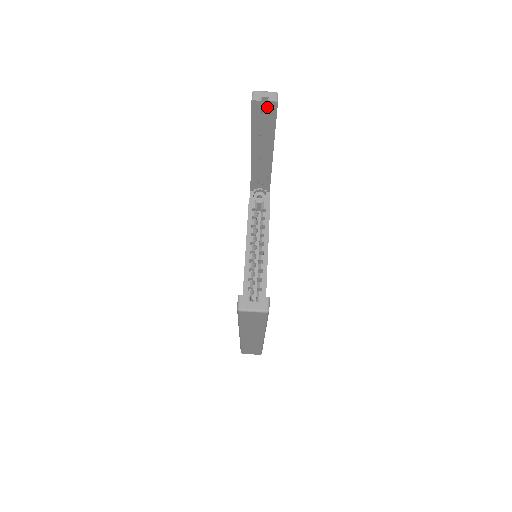
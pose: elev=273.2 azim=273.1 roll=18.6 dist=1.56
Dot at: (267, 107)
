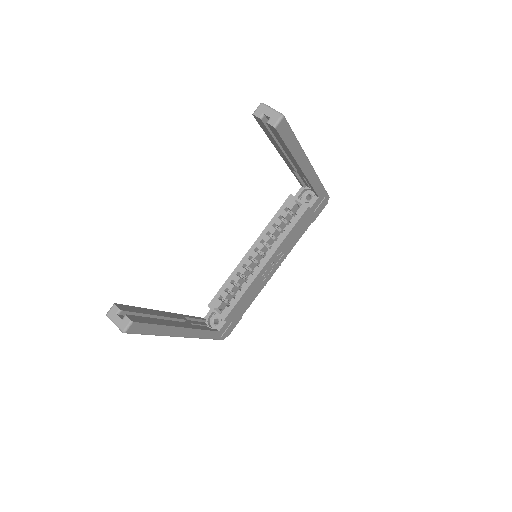
Dot at: (269, 127)
